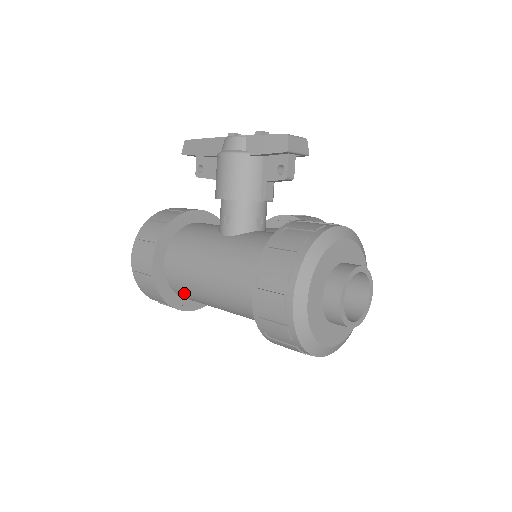
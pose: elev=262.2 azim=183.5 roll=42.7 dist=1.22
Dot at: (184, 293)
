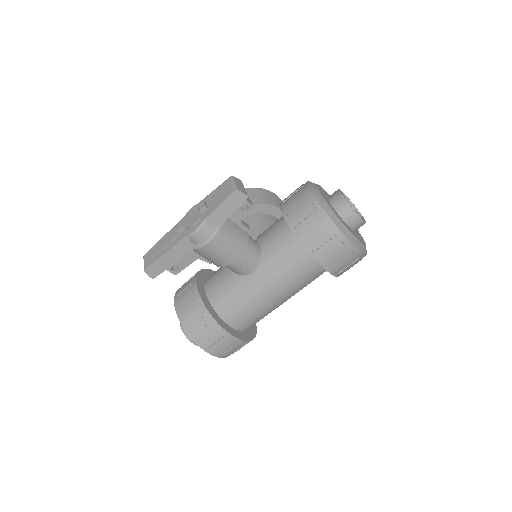
Dot at: occluded
